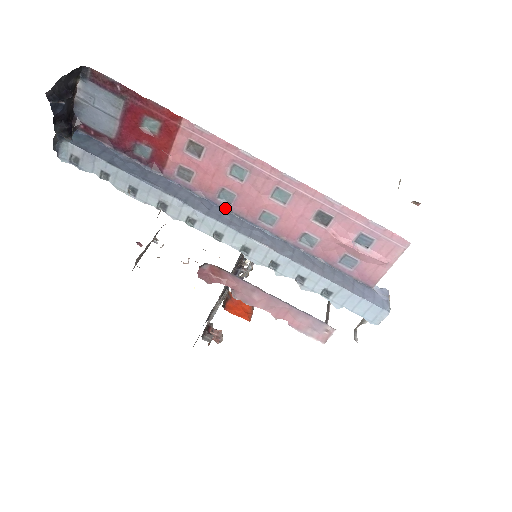
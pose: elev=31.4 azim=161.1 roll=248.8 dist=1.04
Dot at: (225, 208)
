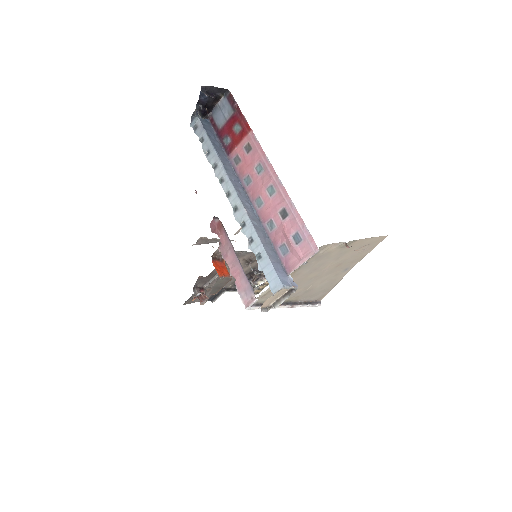
Dot at: (244, 187)
